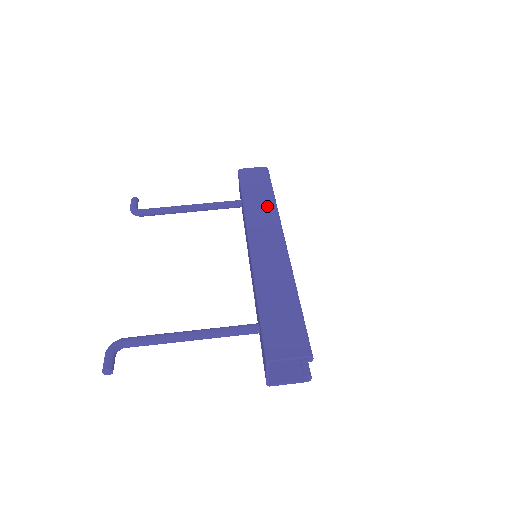
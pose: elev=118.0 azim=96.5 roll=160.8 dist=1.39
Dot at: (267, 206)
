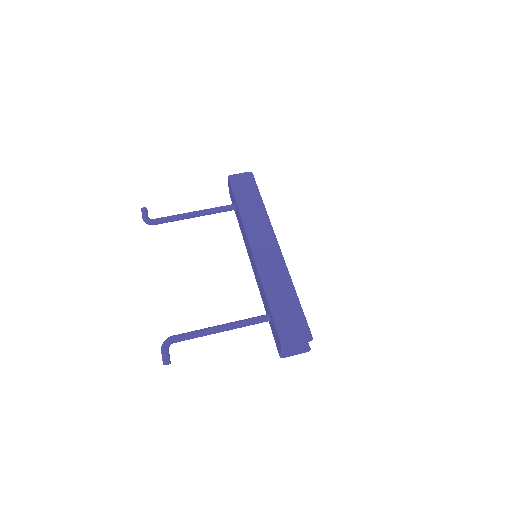
Dot at: (259, 212)
